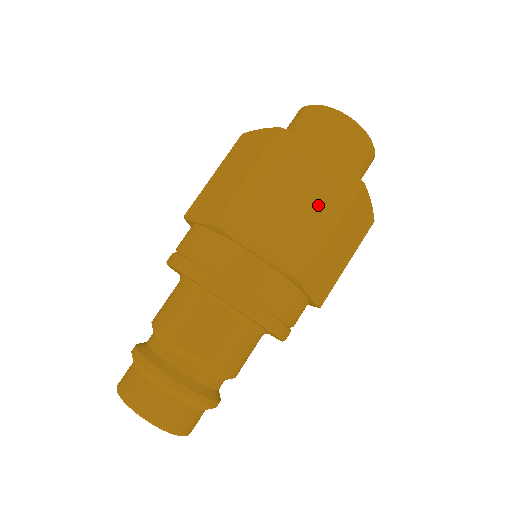
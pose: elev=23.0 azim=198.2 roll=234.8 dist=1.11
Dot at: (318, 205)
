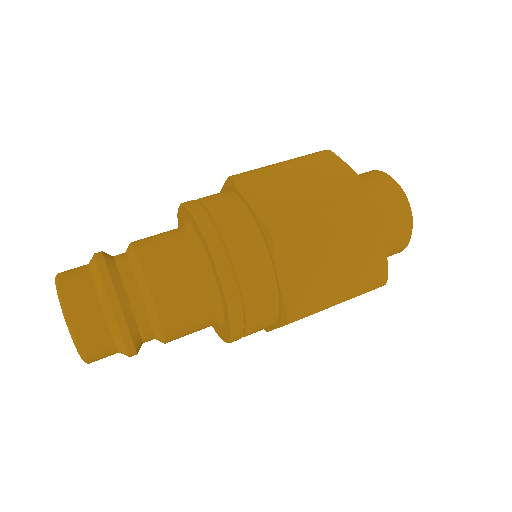
Dot at: (325, 196)
